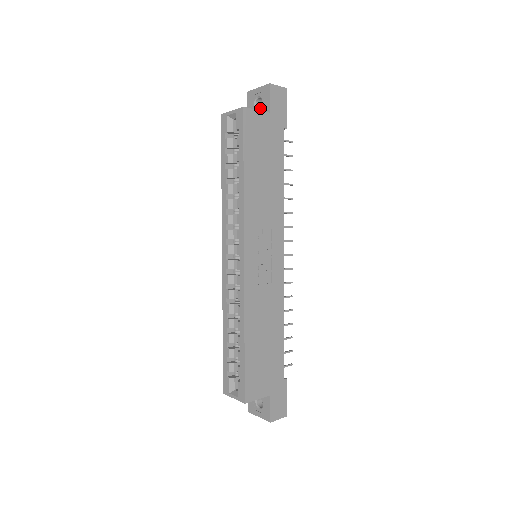
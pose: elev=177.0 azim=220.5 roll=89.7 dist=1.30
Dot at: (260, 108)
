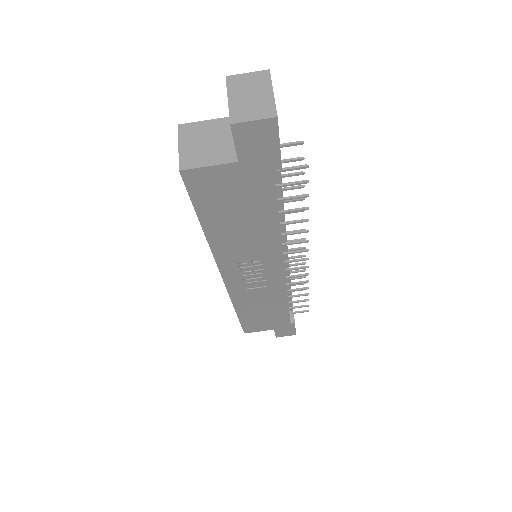
Dot at: occluded
